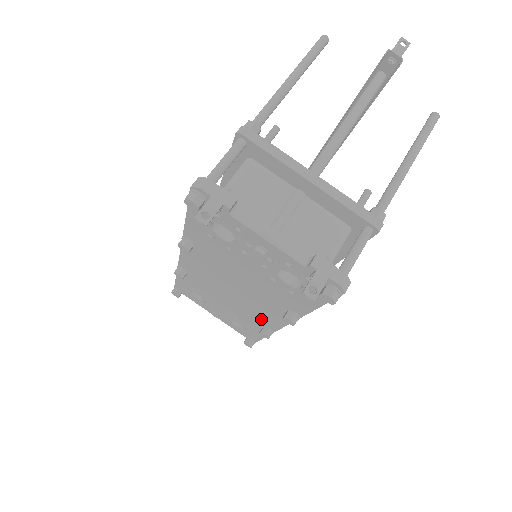
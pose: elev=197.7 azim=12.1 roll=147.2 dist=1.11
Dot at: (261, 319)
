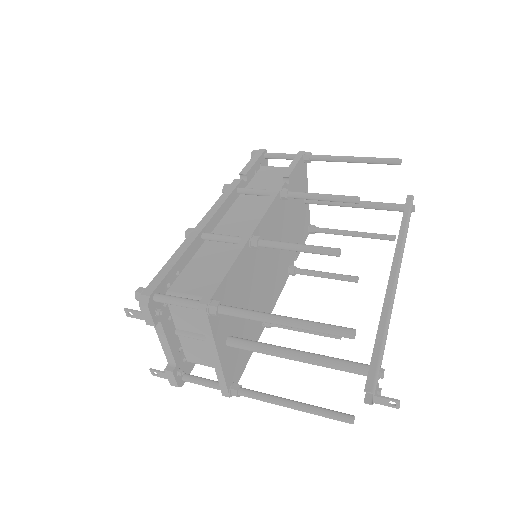
Dot at: occluded
